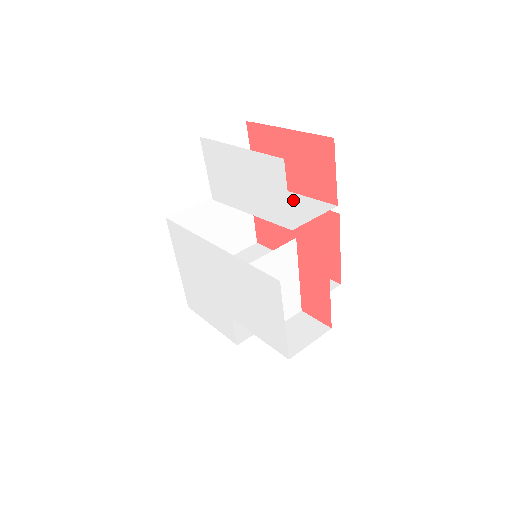
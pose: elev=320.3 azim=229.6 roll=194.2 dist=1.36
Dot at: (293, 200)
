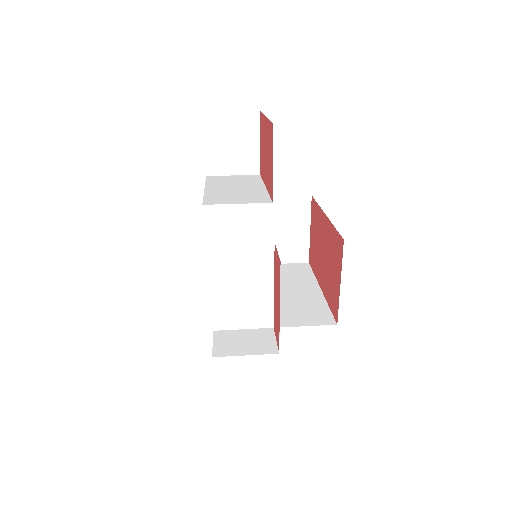
Dot at: (252, 190)
